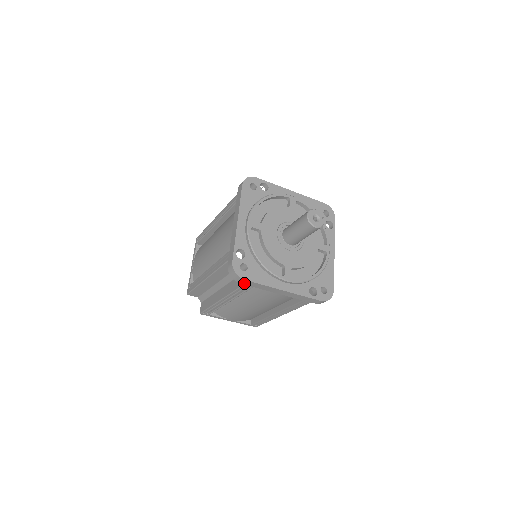
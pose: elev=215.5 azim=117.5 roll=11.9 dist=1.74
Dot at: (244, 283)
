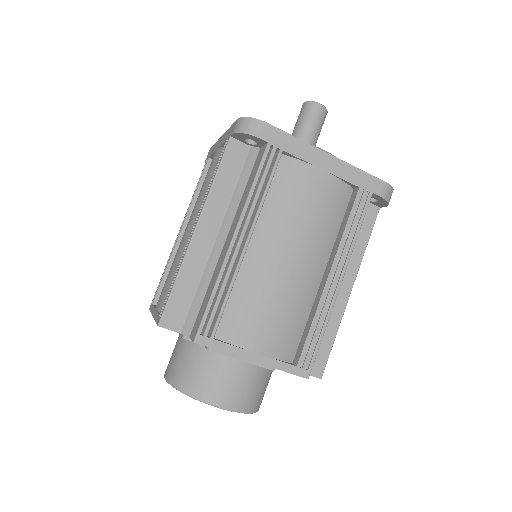
Dot at: (267, 138)
